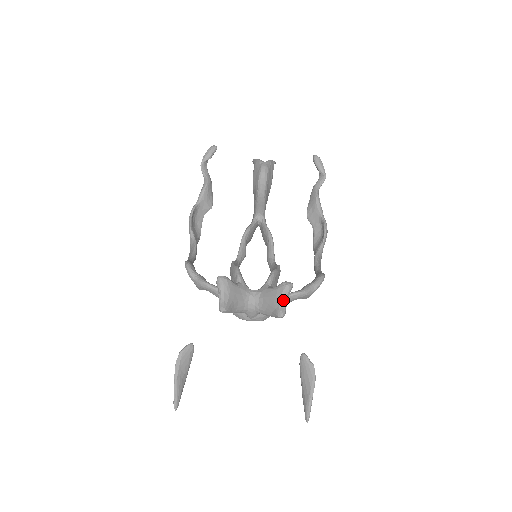
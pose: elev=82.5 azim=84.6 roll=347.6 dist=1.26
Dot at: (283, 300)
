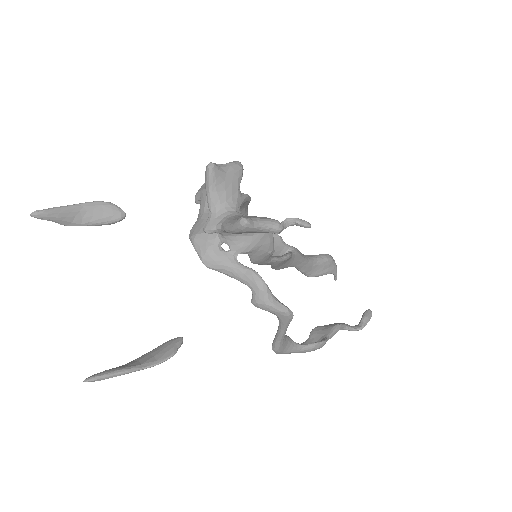
Dot at: (261, 221)
